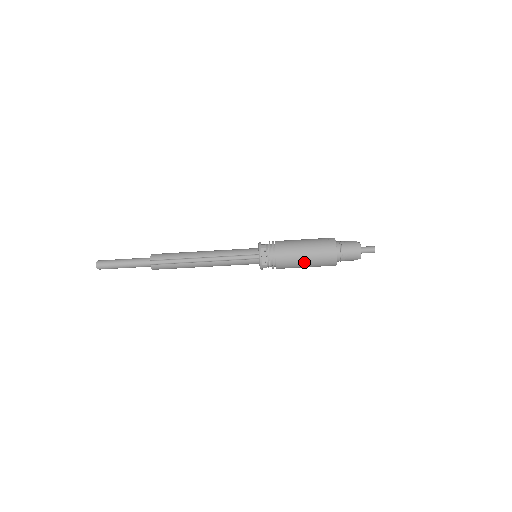
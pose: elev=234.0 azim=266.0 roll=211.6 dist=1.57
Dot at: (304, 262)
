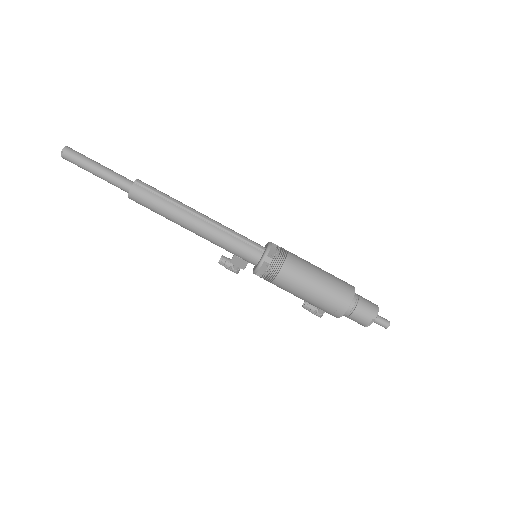
Dot at: (316, 281)
